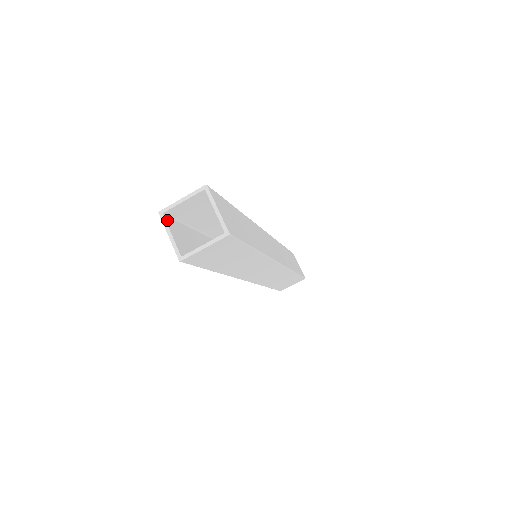
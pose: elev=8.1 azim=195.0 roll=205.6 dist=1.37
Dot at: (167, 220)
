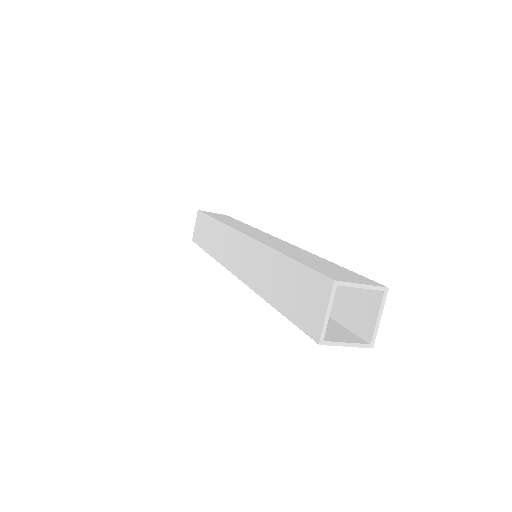
Dot at: (332, 291)
